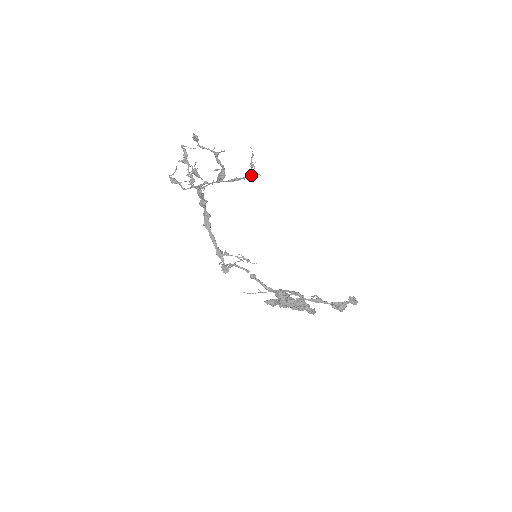
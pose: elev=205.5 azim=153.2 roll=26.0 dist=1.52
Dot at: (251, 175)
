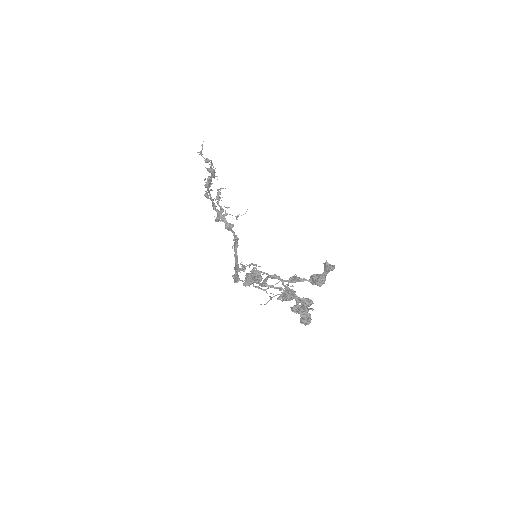
Dot at: (210, 166)
